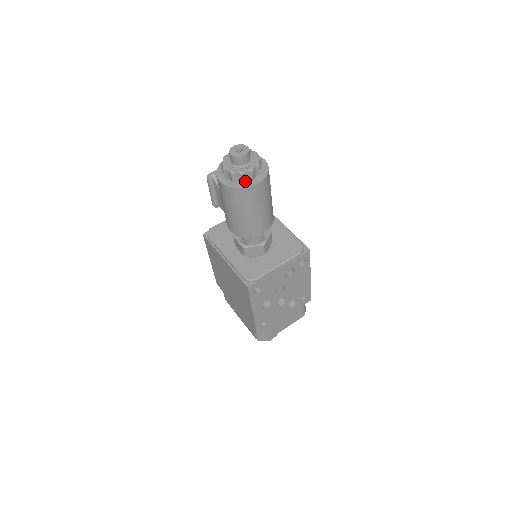
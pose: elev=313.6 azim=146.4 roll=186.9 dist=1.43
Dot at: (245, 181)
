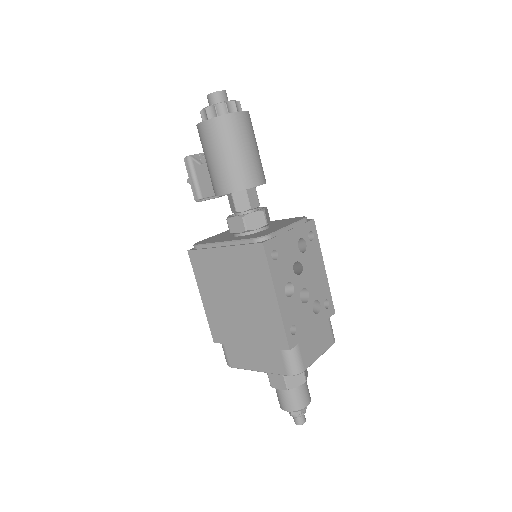
Dot at: occluded
